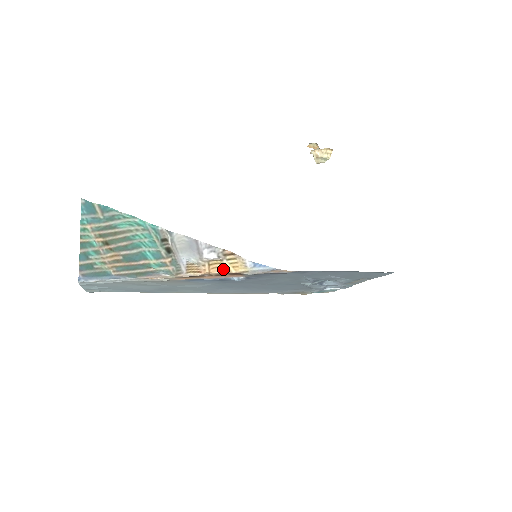
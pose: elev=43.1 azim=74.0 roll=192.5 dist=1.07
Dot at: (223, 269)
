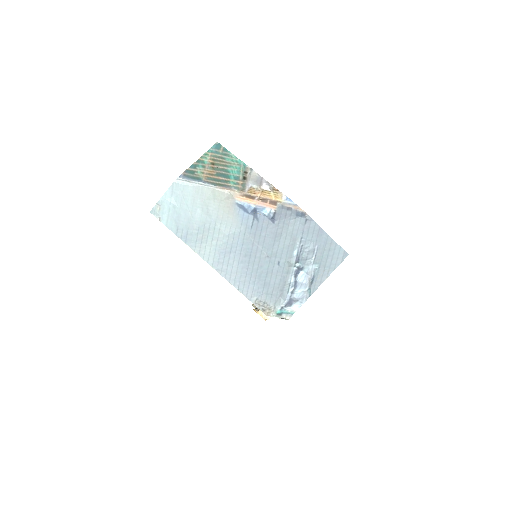
Dot at: (268, 197)
